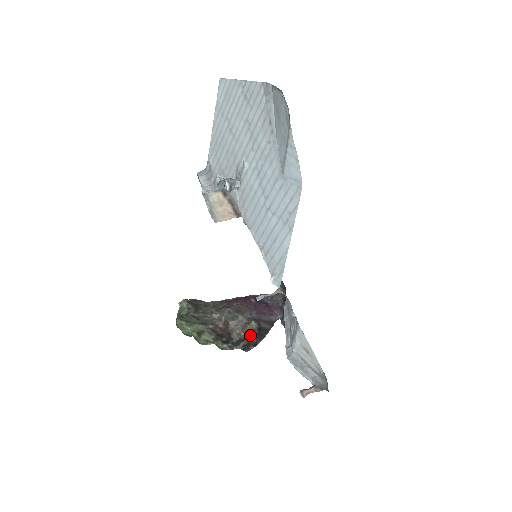
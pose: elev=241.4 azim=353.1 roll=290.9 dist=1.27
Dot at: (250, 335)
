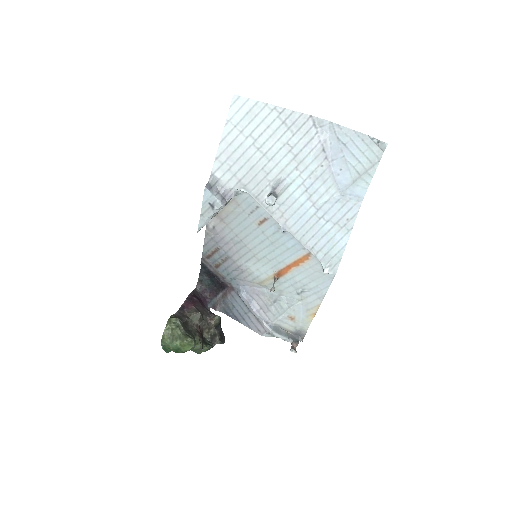
Dot at: (218, 329)
